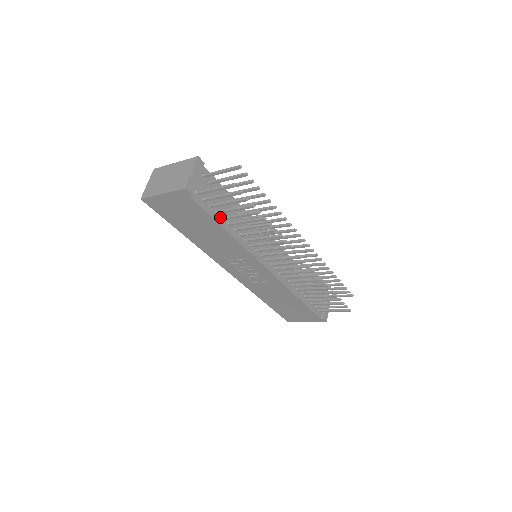
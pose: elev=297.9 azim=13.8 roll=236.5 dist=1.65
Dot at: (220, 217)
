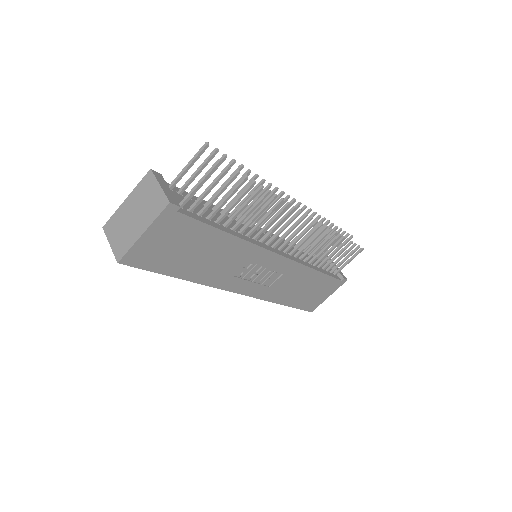
Dot at: (213, 223)
